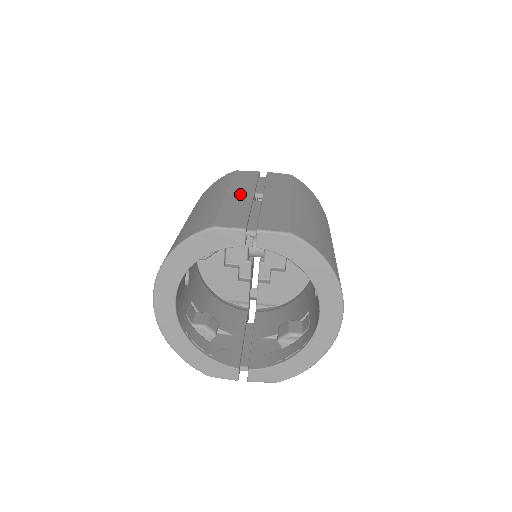
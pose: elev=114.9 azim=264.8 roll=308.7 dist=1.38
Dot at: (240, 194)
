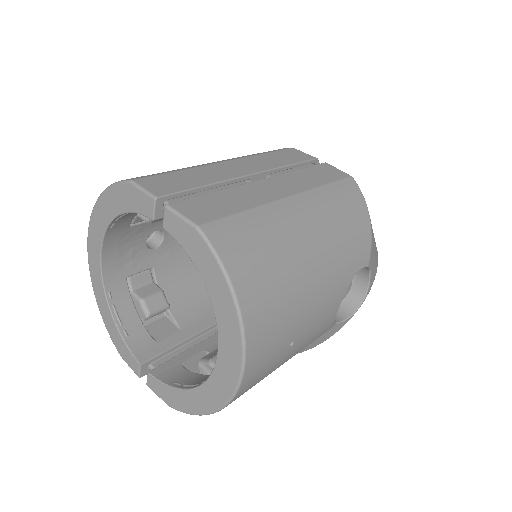
Dot at: (238, 167)
